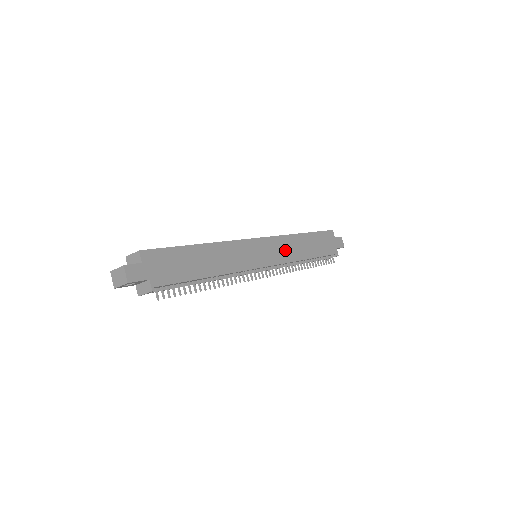
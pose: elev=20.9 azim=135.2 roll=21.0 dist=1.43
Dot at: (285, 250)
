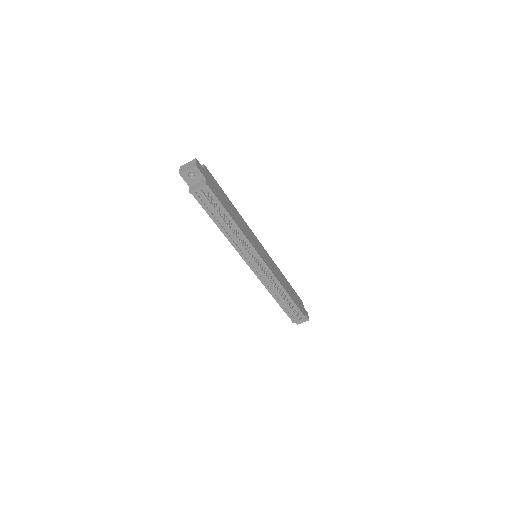
Dot at: (275, 270)
